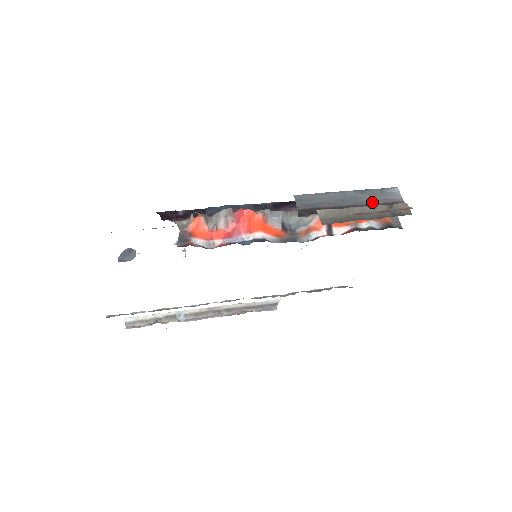
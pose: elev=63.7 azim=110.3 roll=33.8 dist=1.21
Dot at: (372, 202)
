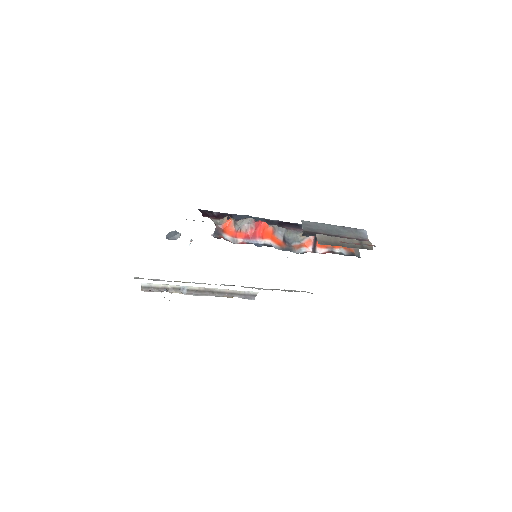
Dot at: (349, 236)
